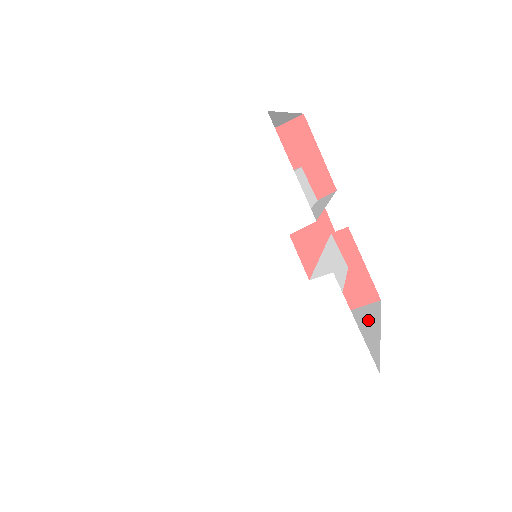
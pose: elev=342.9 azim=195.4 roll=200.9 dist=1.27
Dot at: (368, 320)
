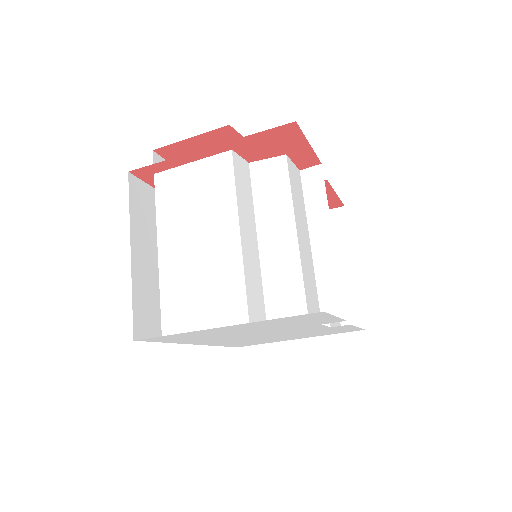
Dot at: (339, 241)
